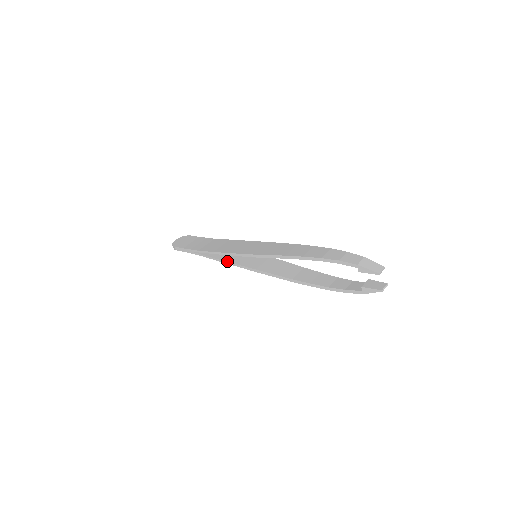
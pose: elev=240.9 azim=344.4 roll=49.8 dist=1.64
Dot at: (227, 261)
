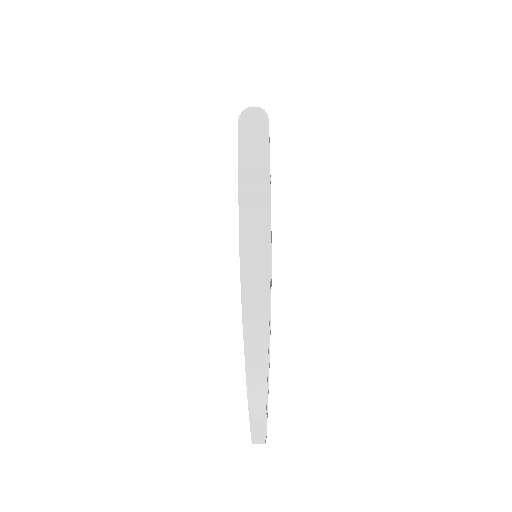
Dot at: occluded
